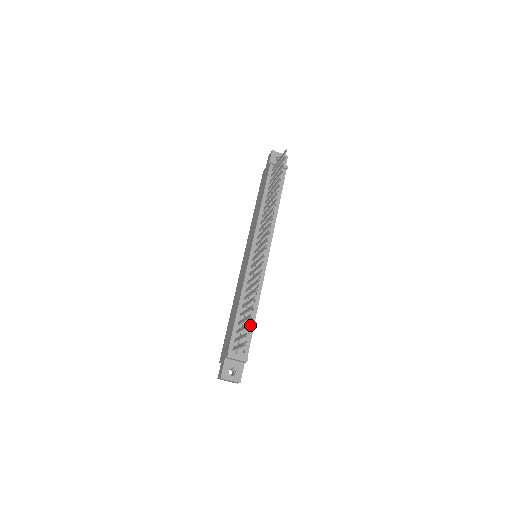
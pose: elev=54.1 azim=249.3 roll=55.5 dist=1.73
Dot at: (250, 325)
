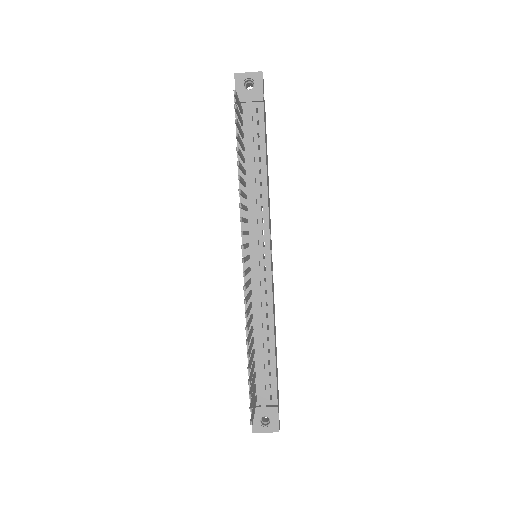
Dot at: (270, 361)
